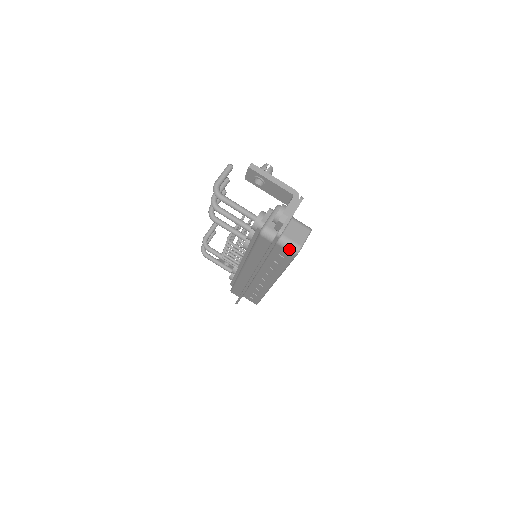
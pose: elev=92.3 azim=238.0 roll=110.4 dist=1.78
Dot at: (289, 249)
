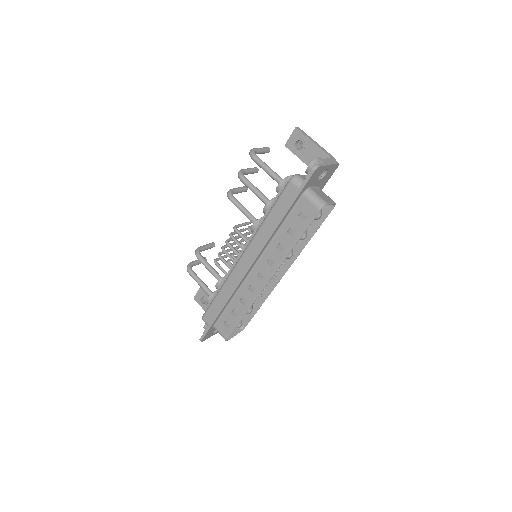
Dot at: (314, 201)
